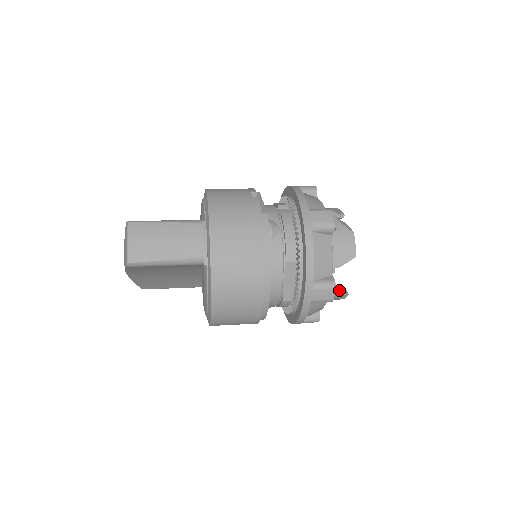
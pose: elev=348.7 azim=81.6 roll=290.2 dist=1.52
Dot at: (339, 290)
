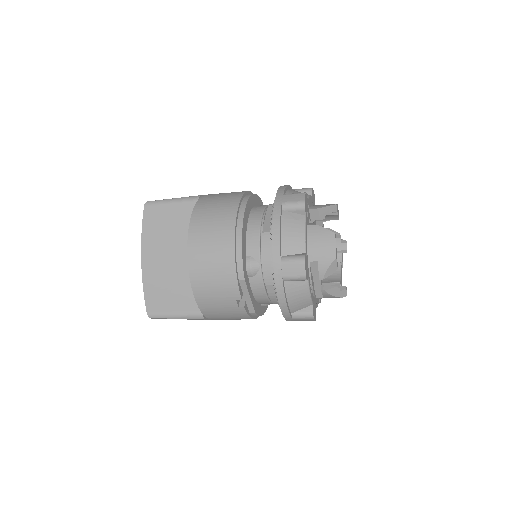
Dot at: (324, 229)
